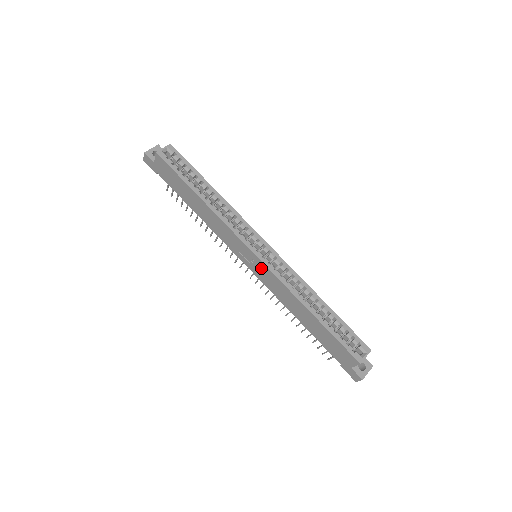
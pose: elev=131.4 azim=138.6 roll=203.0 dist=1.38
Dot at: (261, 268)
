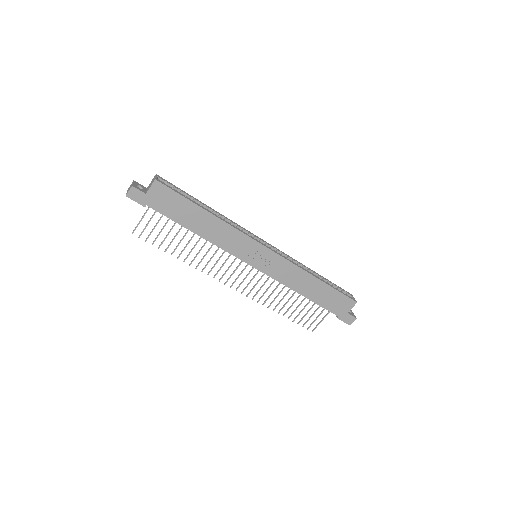
Dot at: (271, 260)
